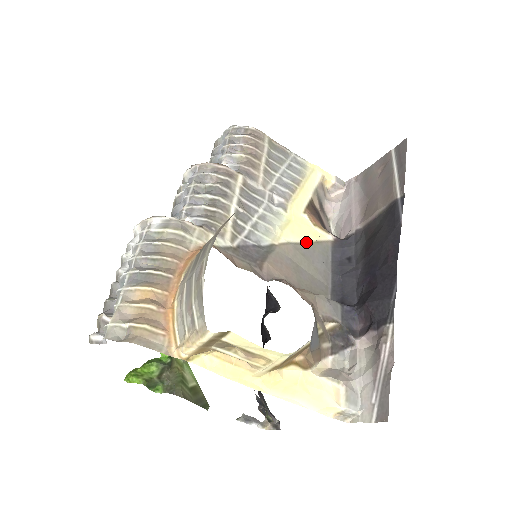
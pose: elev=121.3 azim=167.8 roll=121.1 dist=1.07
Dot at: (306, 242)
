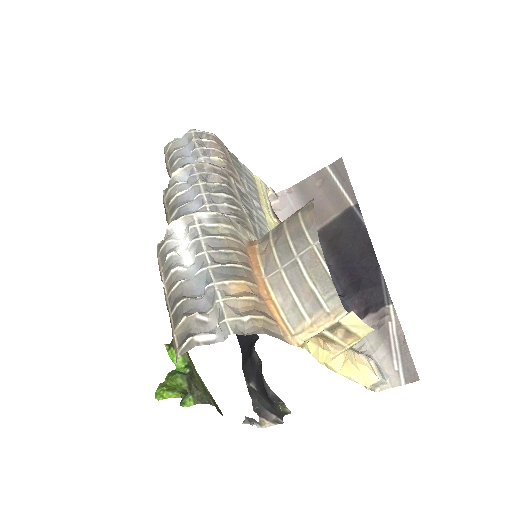
Dot at: occluded
